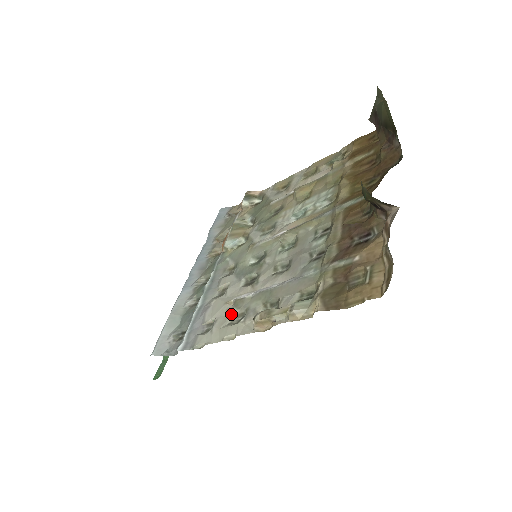
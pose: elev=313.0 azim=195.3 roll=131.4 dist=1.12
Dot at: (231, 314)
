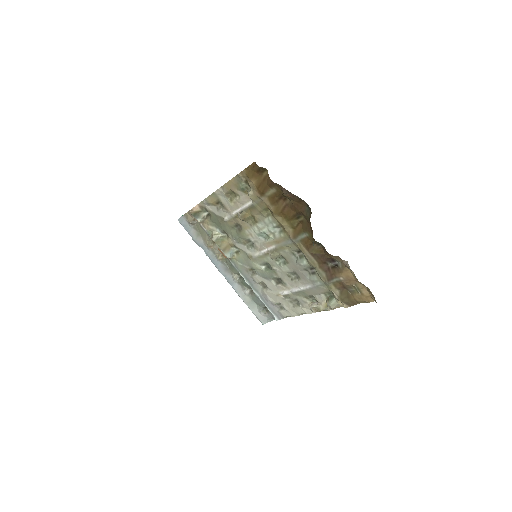
Dot at: (289, 302)
